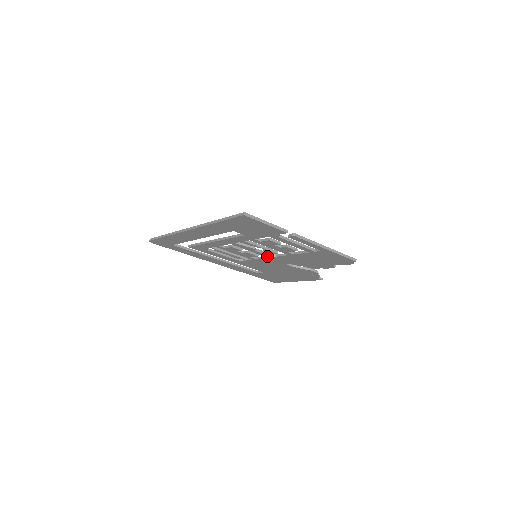
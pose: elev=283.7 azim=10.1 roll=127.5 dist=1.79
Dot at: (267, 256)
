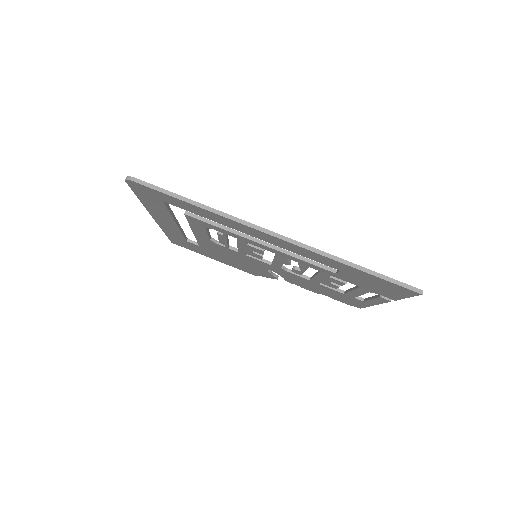
Dot at: (275, 265)
